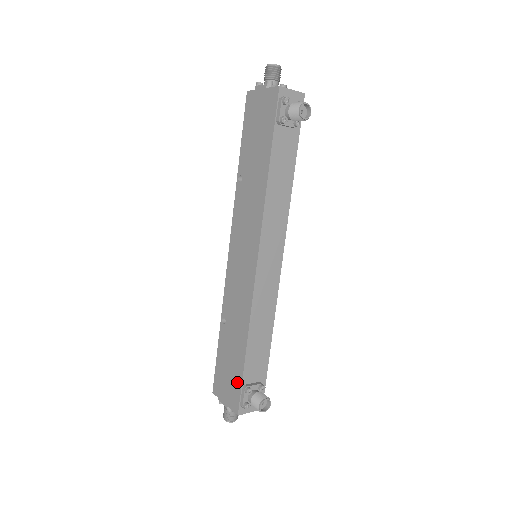
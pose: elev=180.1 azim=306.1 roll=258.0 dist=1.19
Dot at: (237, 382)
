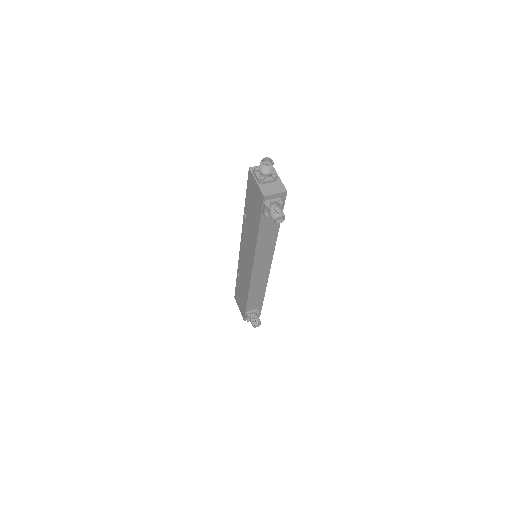
Dot at: (244, 308)
